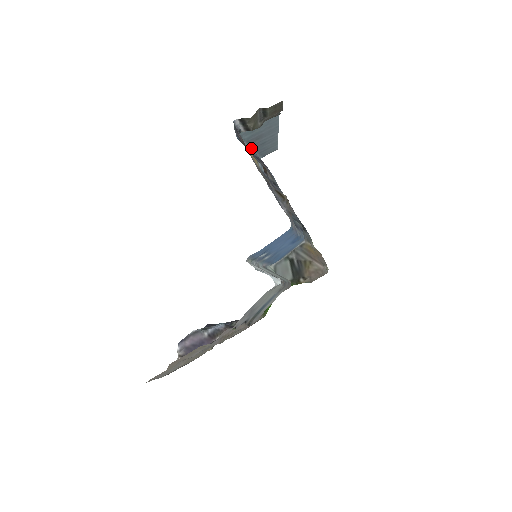
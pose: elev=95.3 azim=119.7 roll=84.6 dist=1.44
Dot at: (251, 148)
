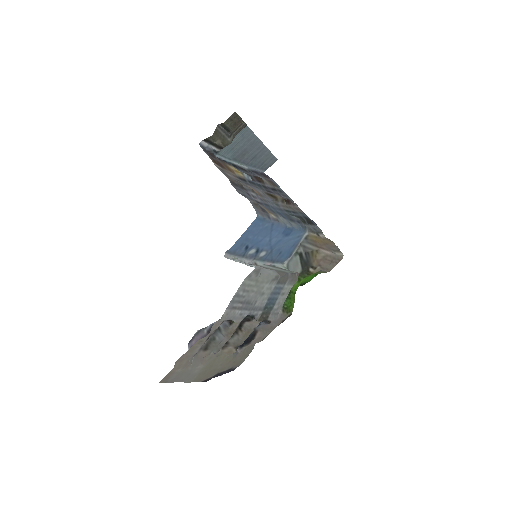
Dot at: (244, 165)
